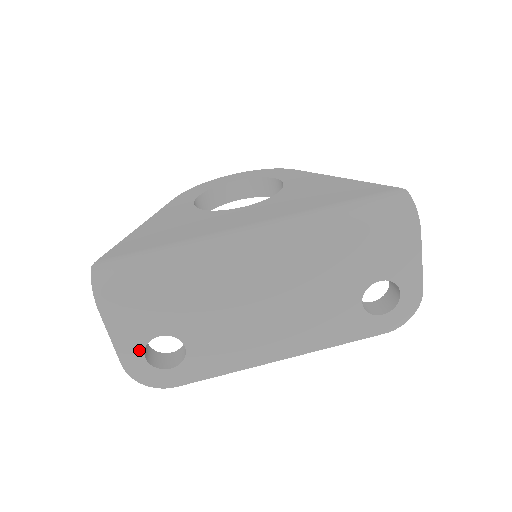
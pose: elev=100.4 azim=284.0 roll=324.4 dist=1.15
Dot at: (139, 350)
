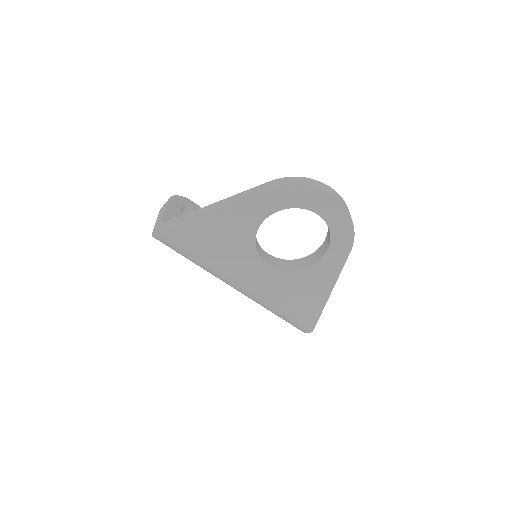
Dot at: occluded
